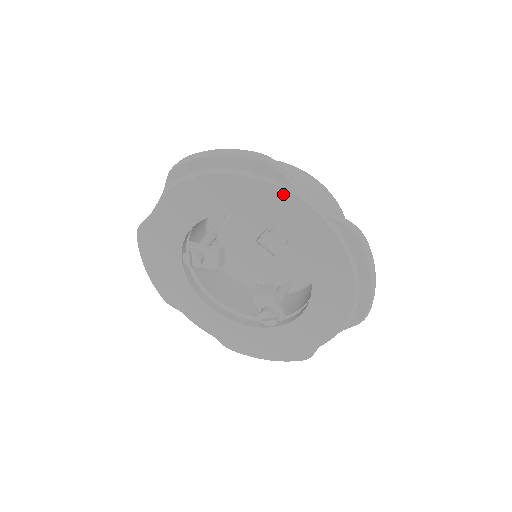
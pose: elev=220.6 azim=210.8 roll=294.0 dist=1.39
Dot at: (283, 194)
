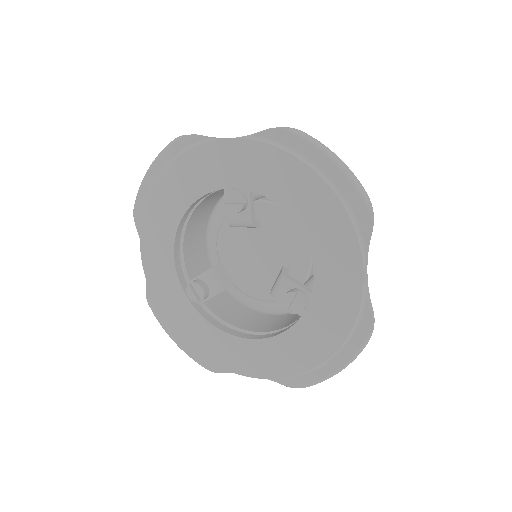
Dot at: (204, 149)
